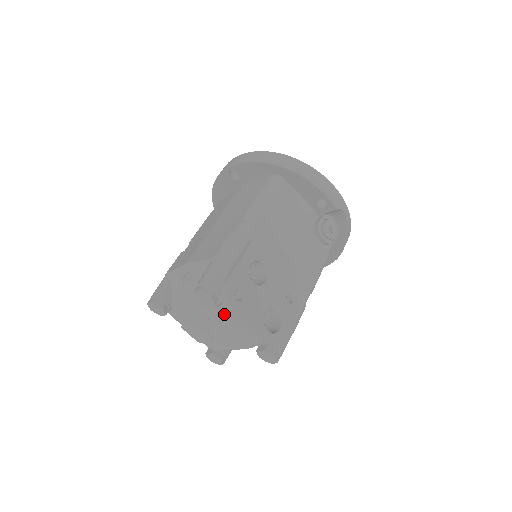
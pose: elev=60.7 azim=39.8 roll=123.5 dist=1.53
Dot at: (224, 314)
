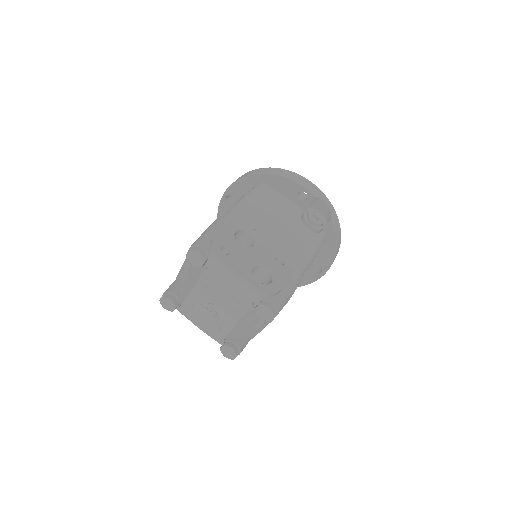
Dot at: (216, 272)
